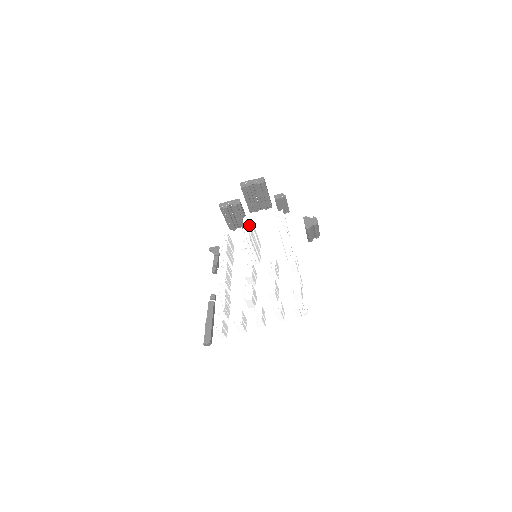
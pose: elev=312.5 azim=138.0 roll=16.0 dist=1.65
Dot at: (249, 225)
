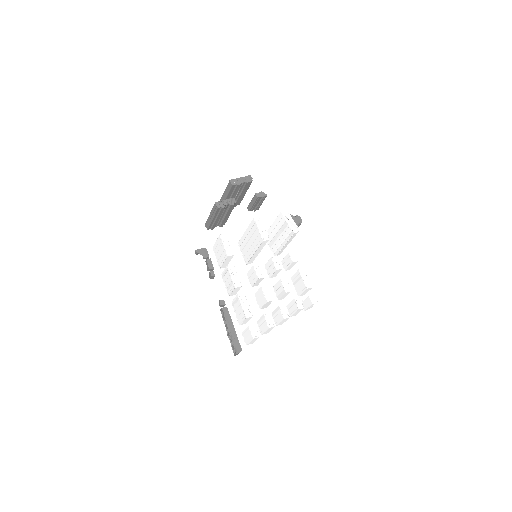
Dot at: (263, 226)
